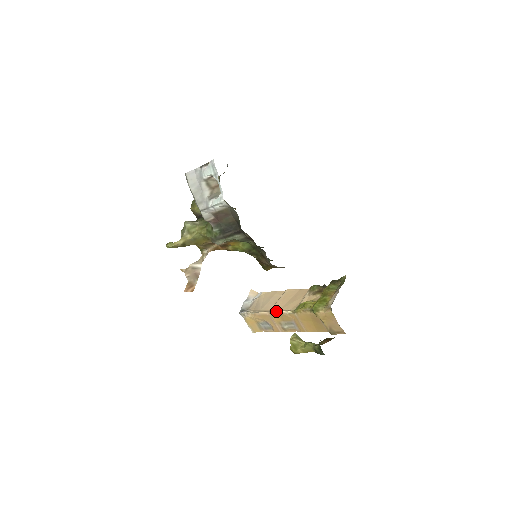
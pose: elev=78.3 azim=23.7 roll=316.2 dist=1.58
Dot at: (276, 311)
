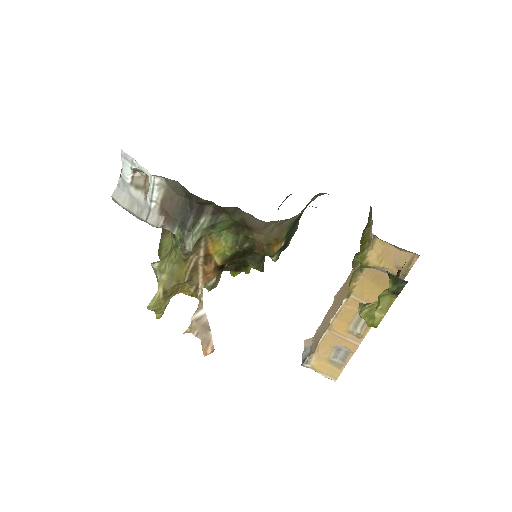
Dot at: occluded
